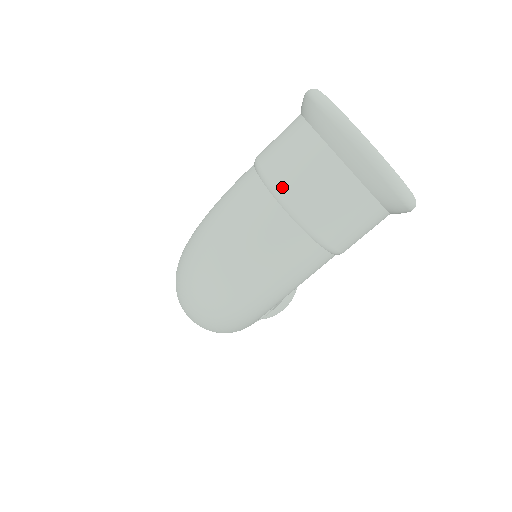
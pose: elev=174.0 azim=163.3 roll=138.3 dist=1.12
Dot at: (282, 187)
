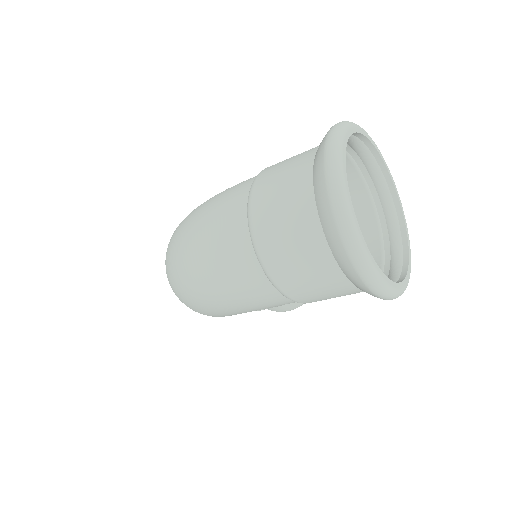
Dot at: (257, 214)
